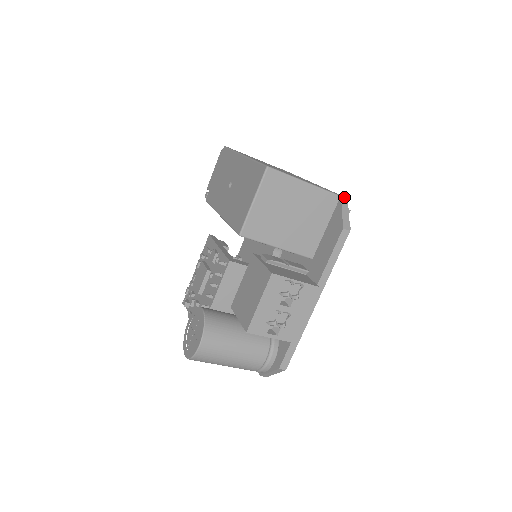
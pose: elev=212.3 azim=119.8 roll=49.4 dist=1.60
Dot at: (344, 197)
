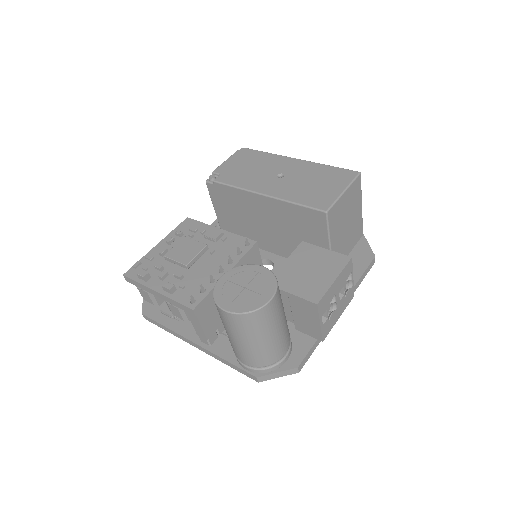
Dot at: occluded
